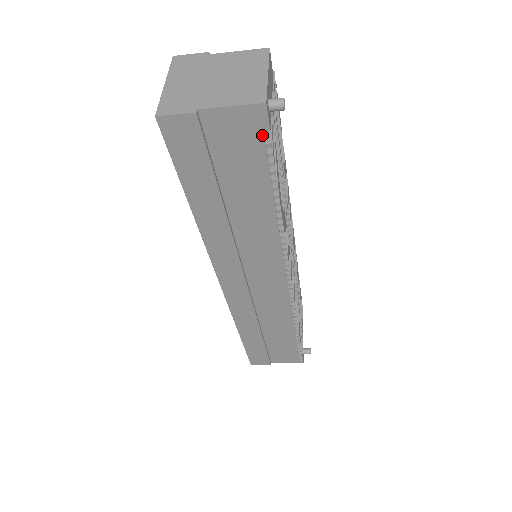
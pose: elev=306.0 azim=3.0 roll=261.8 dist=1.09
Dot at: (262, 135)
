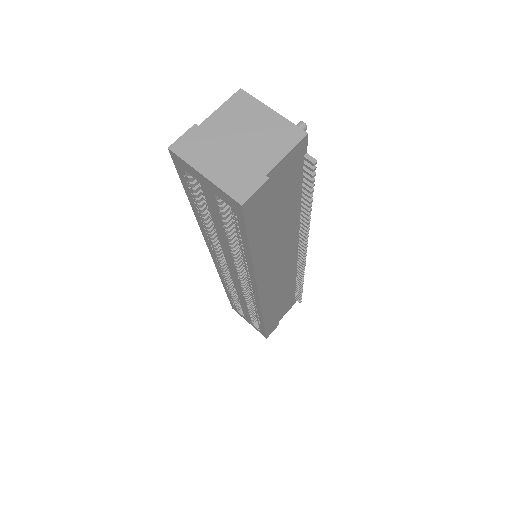
Dot at: (301, 159)
